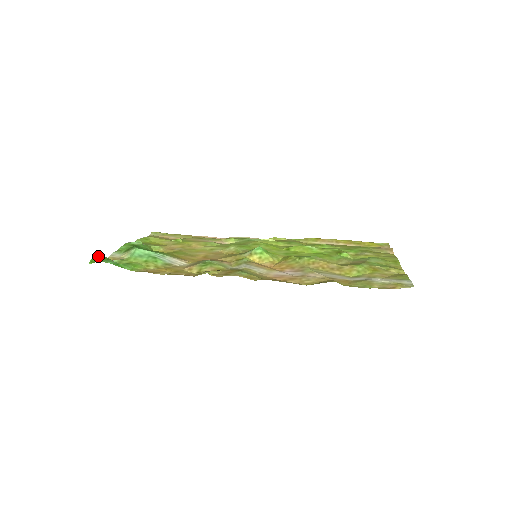
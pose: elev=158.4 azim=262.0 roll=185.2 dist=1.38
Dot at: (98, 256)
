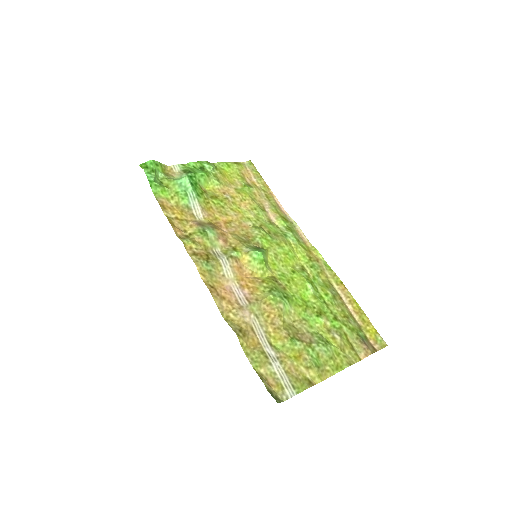
Dot at: (149, 164)
